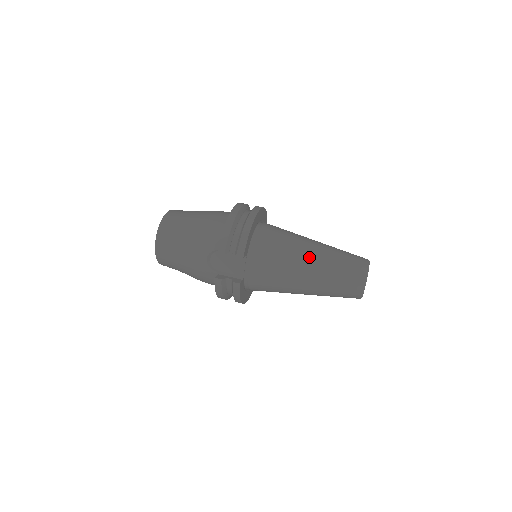
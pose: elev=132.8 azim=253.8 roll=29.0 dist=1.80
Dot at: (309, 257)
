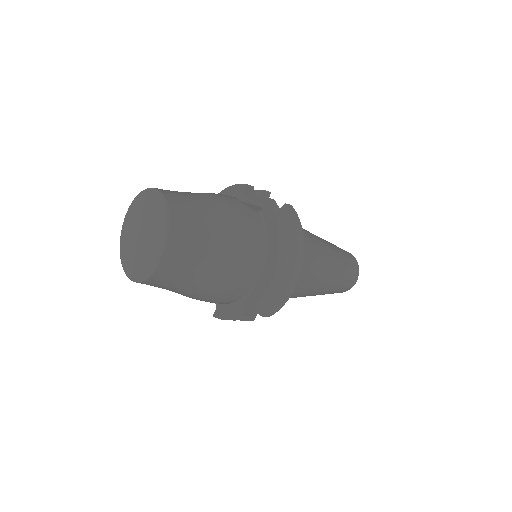
Dot at: occluded
